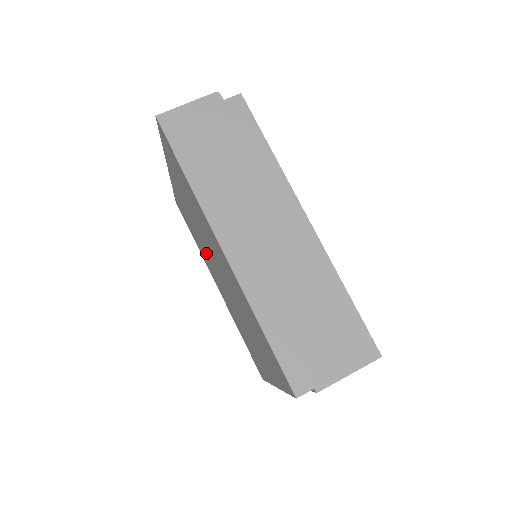
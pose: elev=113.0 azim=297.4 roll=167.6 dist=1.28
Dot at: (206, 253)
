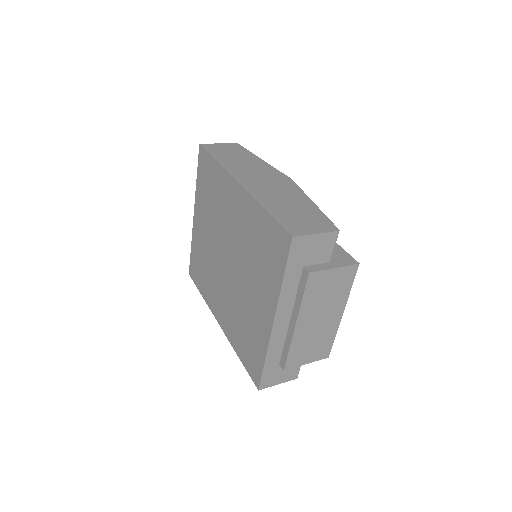
Dot at: (215, 268)
